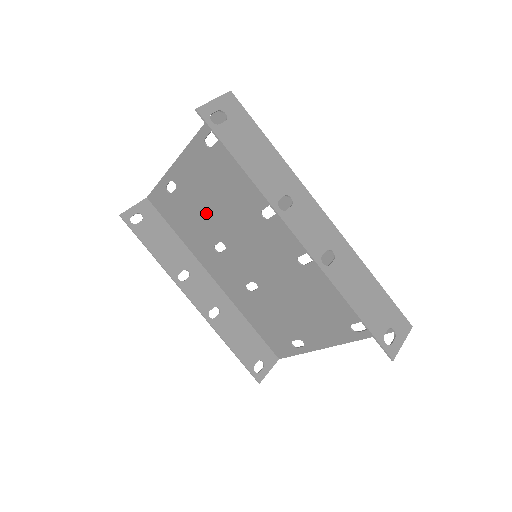
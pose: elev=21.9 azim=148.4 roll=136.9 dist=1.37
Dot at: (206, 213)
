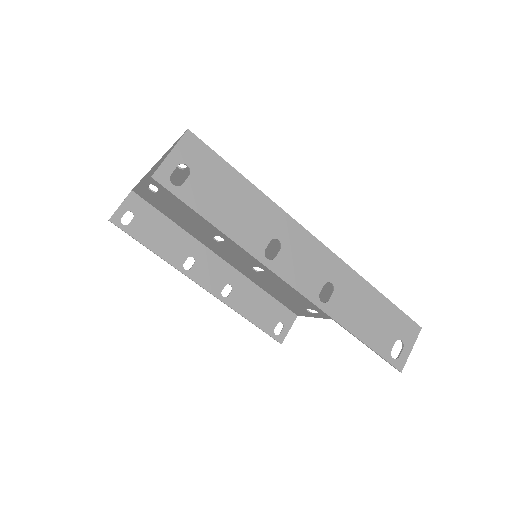
Dot at: (196, 214)
